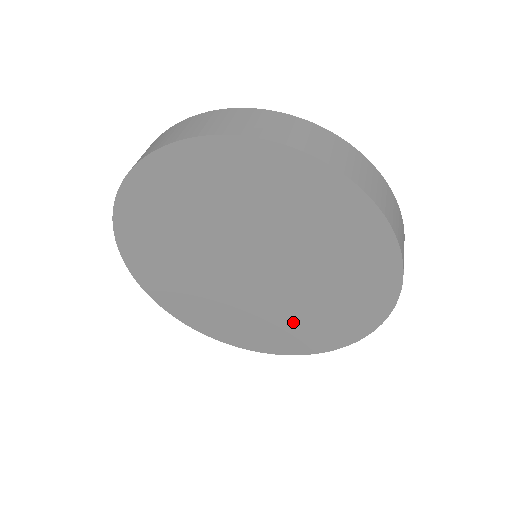
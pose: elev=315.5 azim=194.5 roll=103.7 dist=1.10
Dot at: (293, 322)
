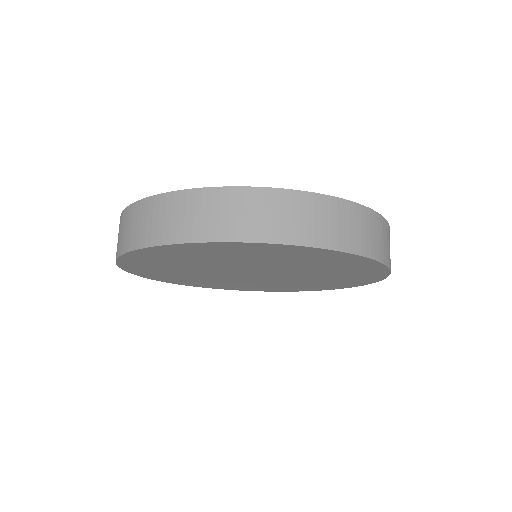
Dot at: (329, 278)
